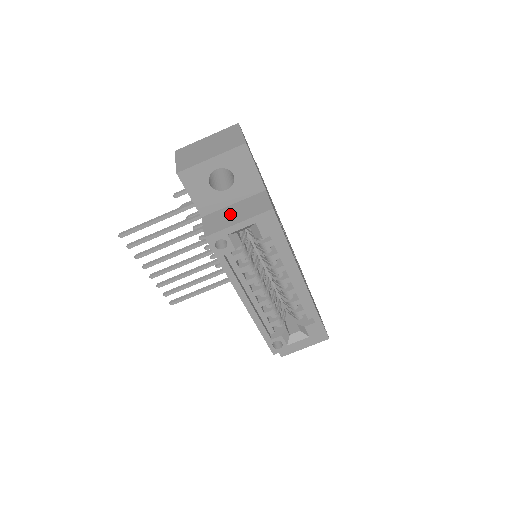
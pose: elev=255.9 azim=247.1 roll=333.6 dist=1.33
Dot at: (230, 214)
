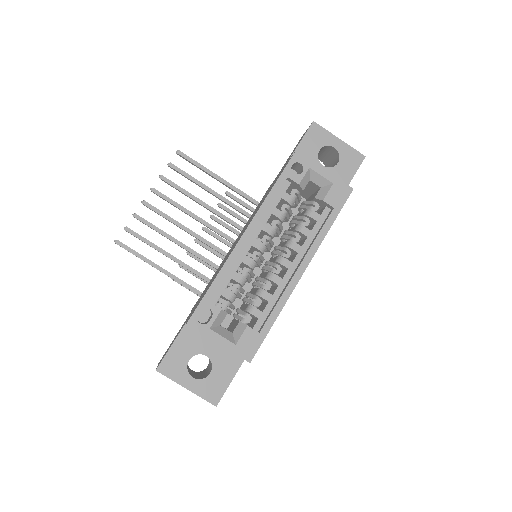
Dot at: occluded
